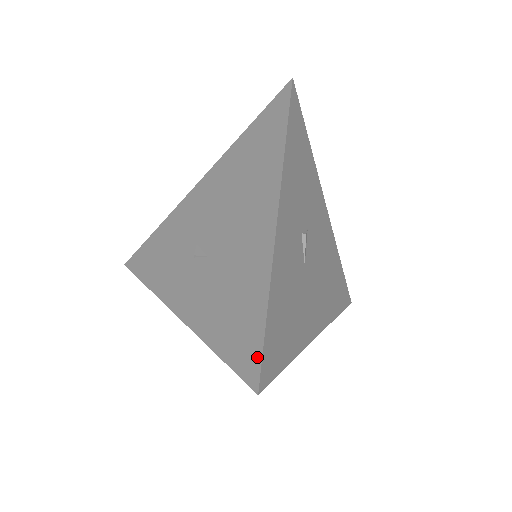
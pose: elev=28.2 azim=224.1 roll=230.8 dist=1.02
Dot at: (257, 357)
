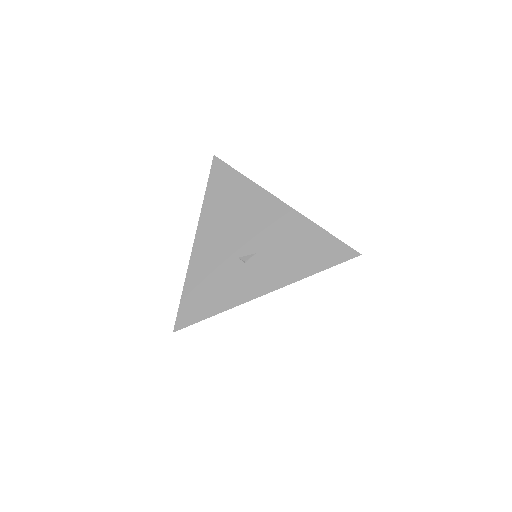
Dot at: (344, 247)
